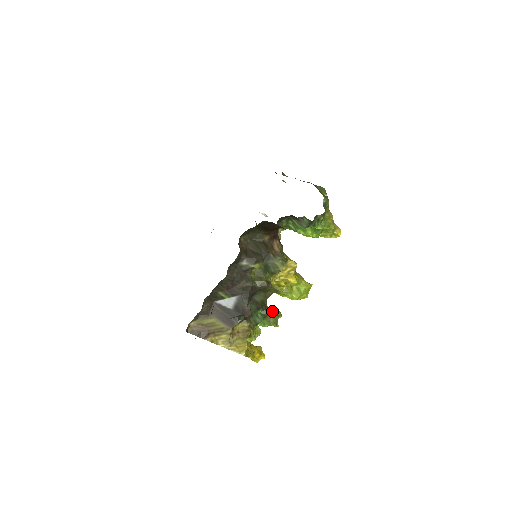
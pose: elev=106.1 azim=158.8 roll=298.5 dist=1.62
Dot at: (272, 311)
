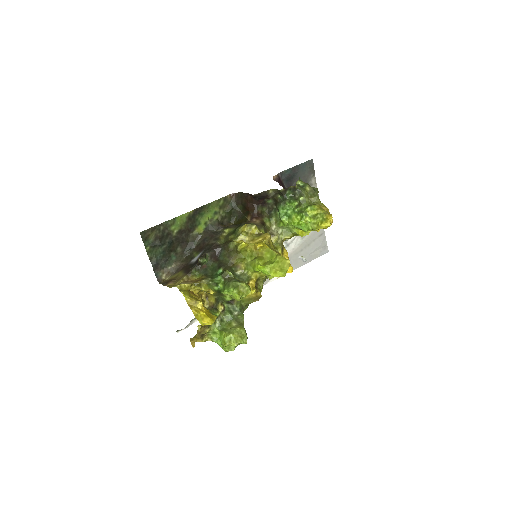
Dot at: (238, 280)
